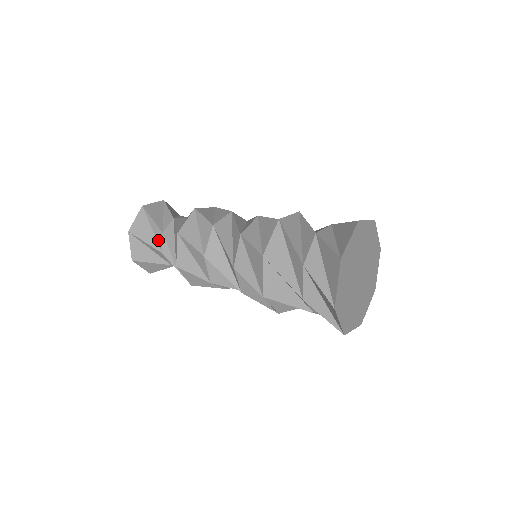
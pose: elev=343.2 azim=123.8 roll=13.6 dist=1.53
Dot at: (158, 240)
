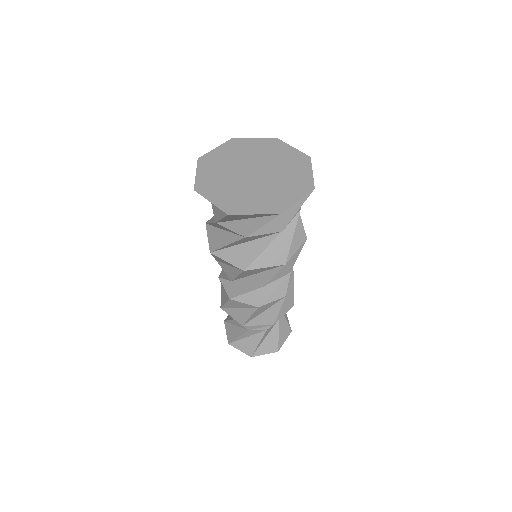
Dot at: (241, 326)
